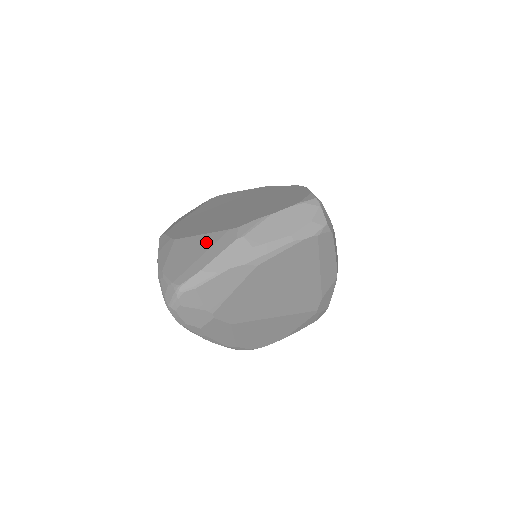
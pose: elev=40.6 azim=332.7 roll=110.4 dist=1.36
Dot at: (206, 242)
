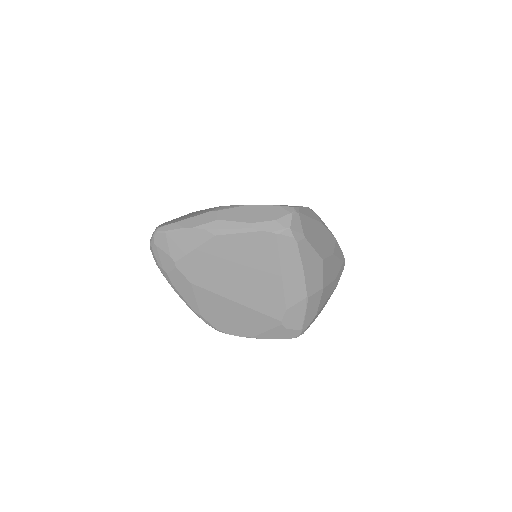
Dot at: occluded
